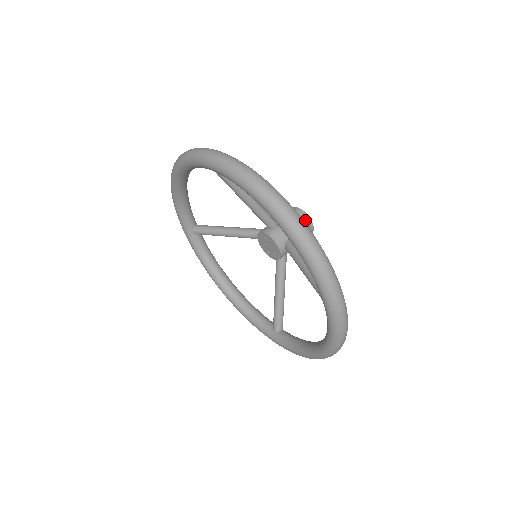
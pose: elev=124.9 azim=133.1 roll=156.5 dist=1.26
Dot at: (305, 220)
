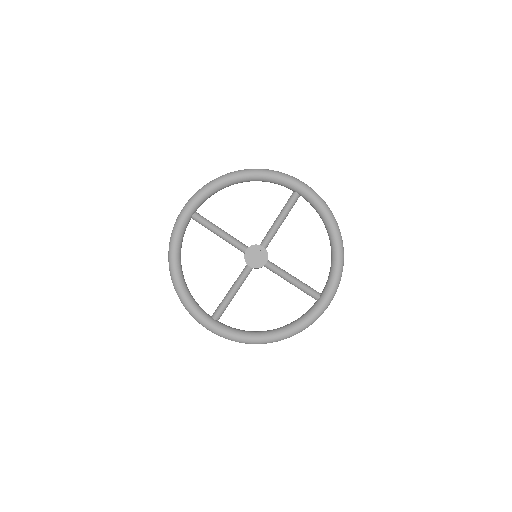
Dot at: occluded
